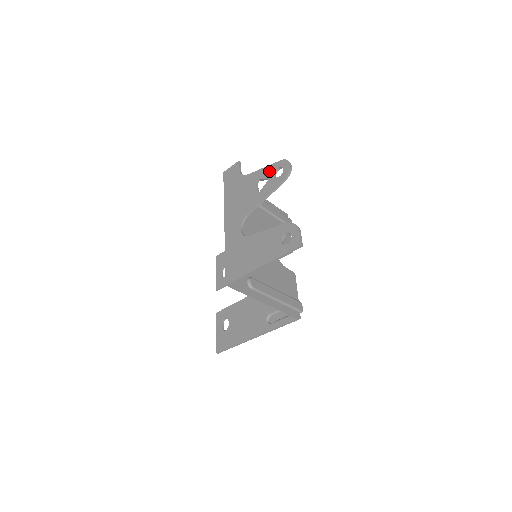
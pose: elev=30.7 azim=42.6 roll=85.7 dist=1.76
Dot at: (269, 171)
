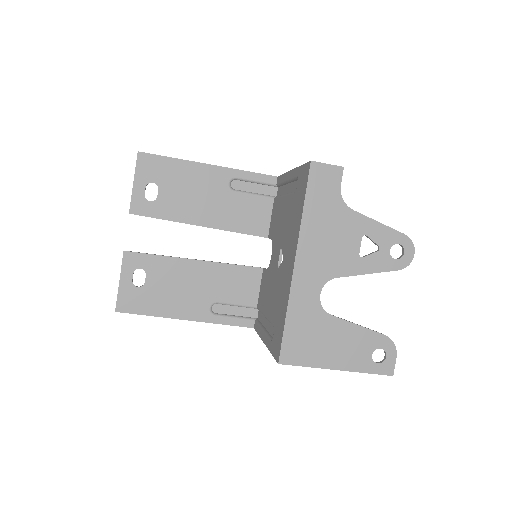
Dot at: (386, 237)
